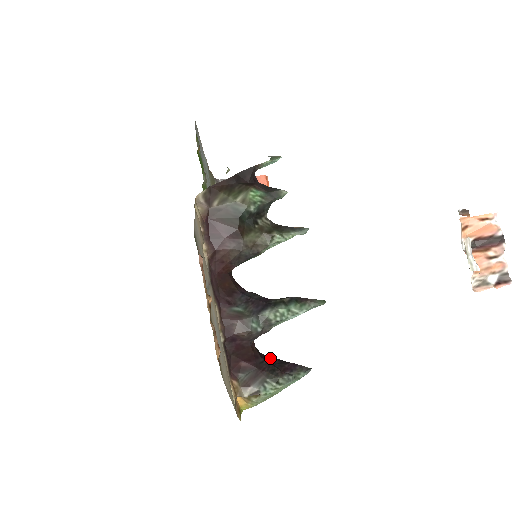
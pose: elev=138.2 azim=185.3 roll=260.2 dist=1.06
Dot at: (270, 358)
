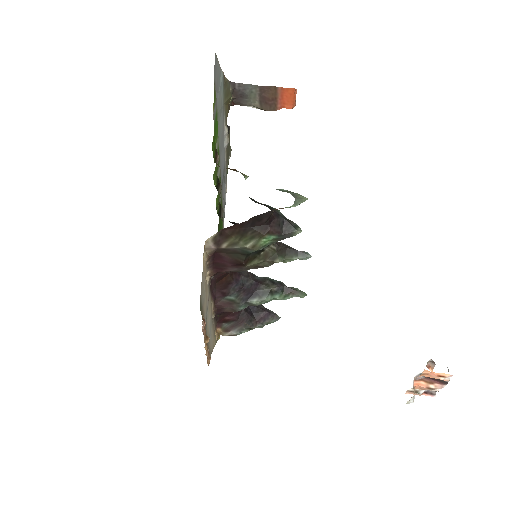
Dot at: occluded
